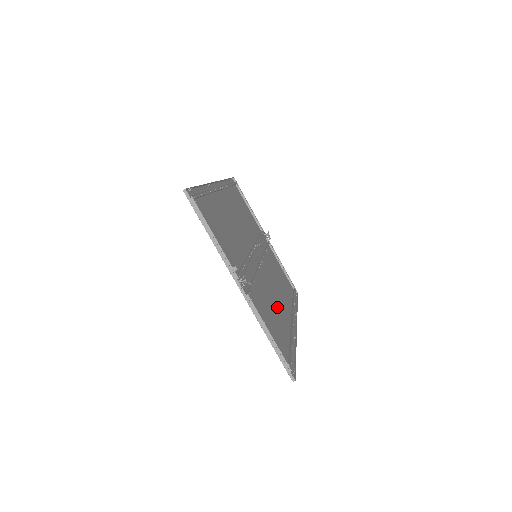
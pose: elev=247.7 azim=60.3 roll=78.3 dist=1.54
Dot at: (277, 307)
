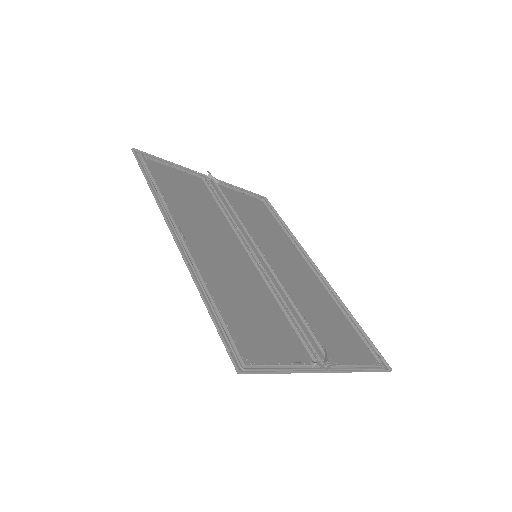
Dot at: (310, 289)
